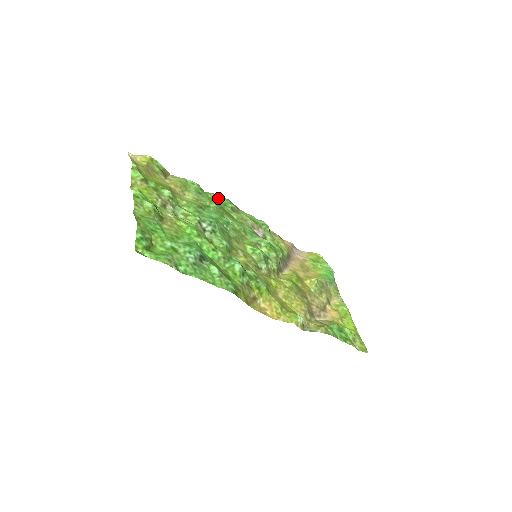
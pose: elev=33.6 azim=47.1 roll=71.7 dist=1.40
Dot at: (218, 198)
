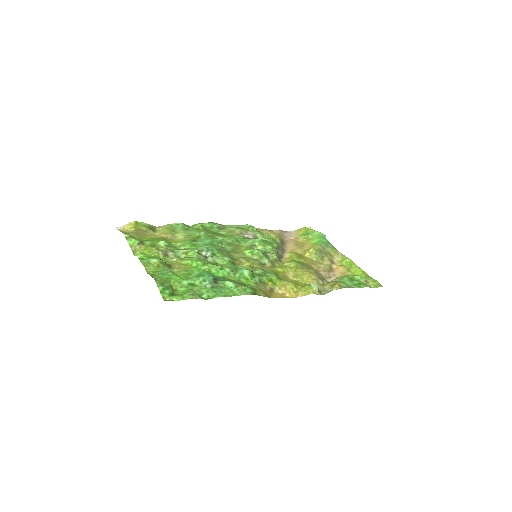
Dot at: (203, 225)
